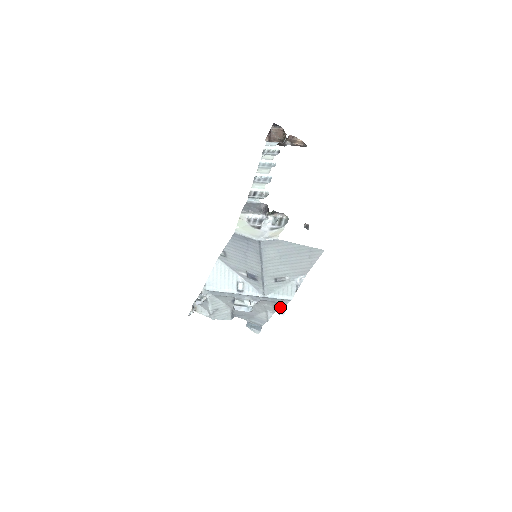
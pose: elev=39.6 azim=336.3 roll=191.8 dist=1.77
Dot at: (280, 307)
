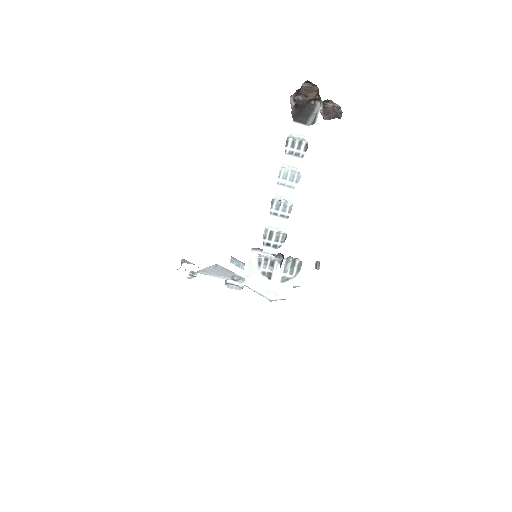
Dot at: occluded
